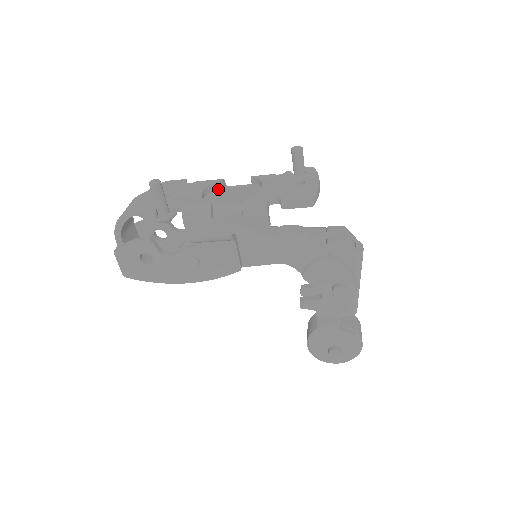
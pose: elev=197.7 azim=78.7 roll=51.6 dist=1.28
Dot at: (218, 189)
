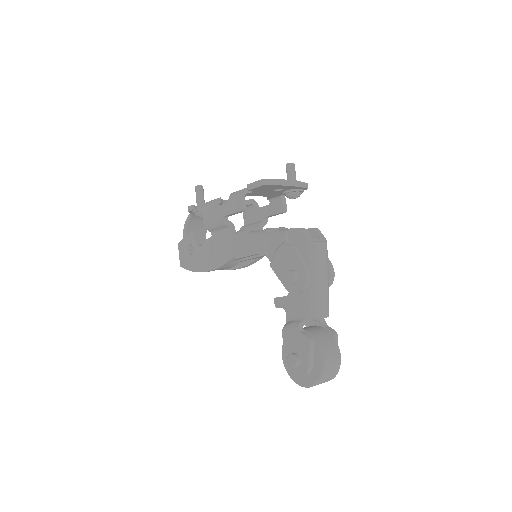
Dot at: (252, 209)
